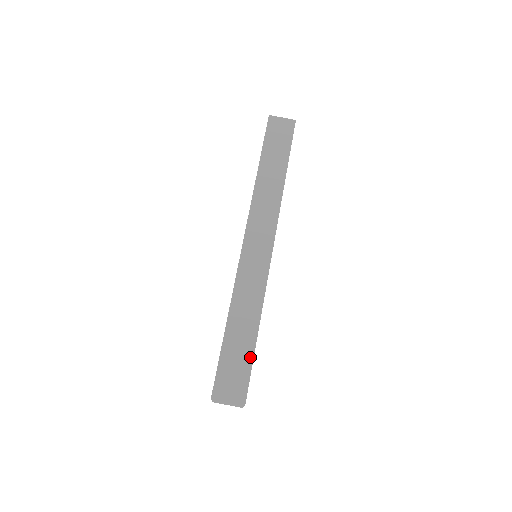
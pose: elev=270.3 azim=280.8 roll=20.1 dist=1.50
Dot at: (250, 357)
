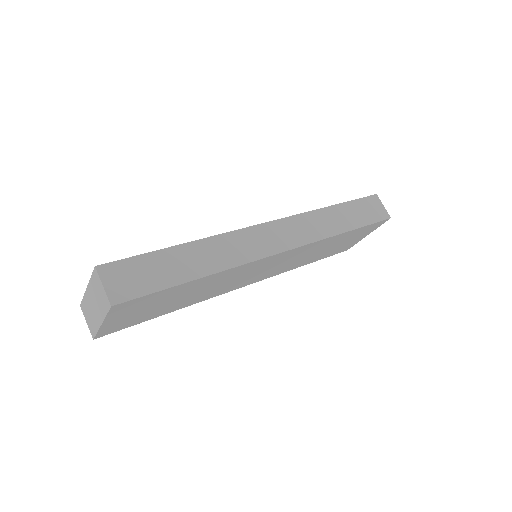
Dot at: (166, 284)
